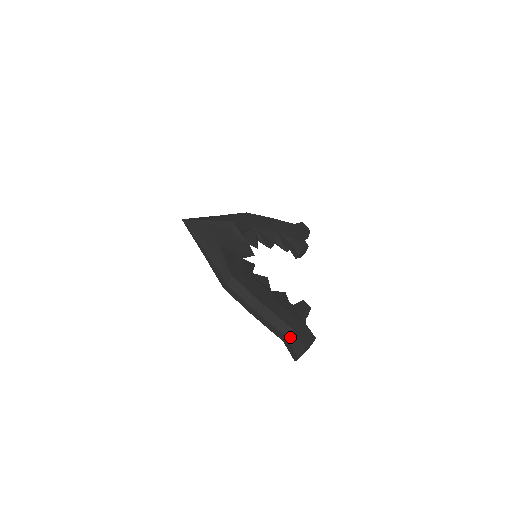
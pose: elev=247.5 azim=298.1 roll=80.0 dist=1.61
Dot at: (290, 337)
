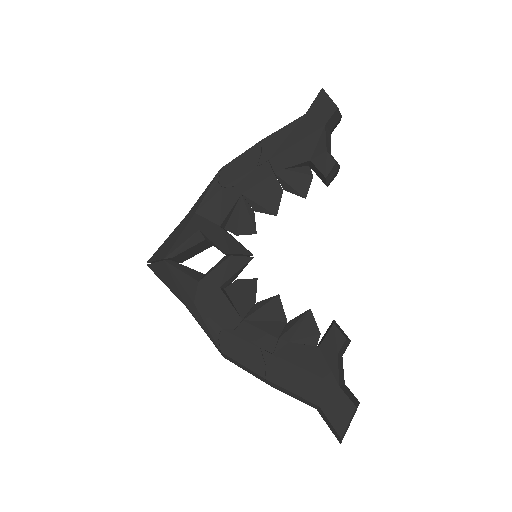
Dot at: (321, 415)
